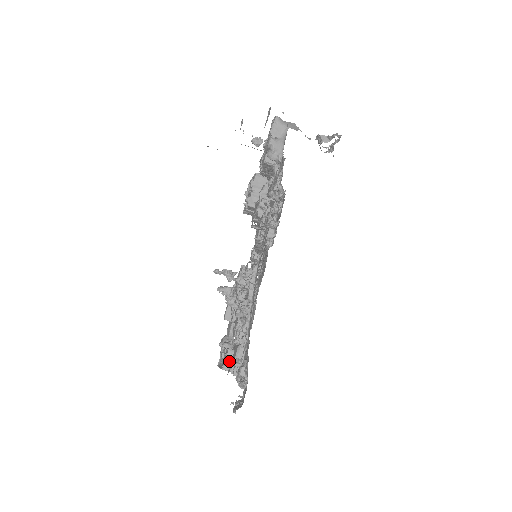
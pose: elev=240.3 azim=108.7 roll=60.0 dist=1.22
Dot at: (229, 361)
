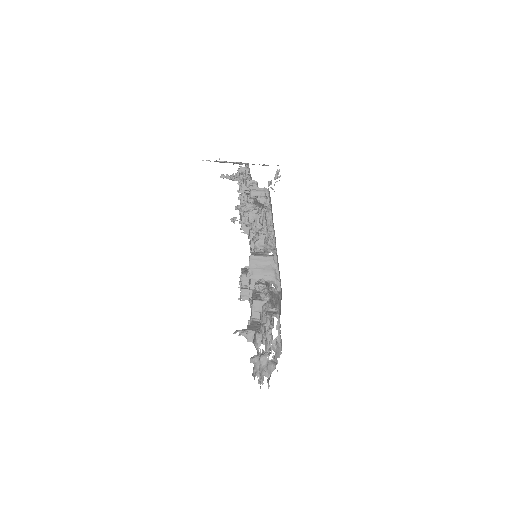
Dot at: (255, 254)
